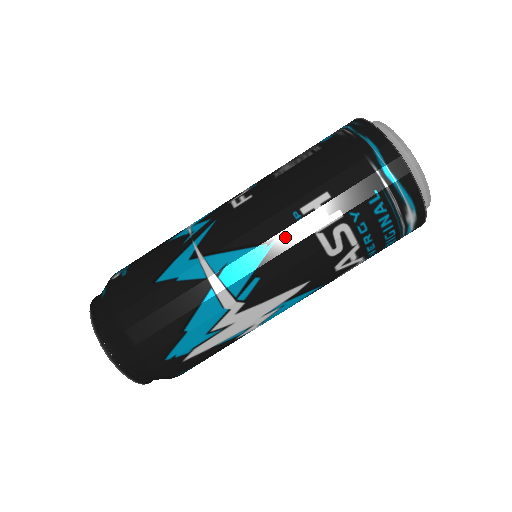
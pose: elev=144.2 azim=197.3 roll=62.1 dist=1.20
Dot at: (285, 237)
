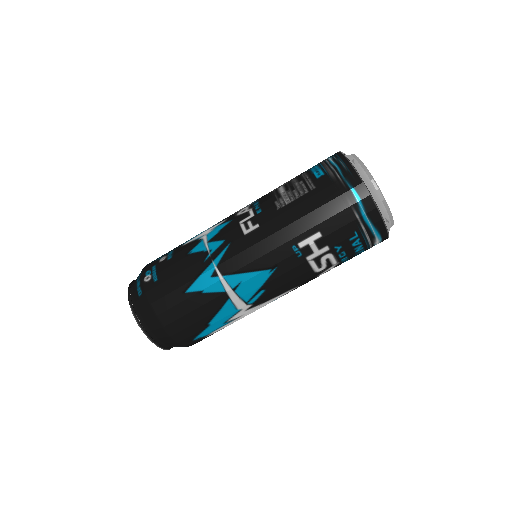
Dot at: (285, 264)
